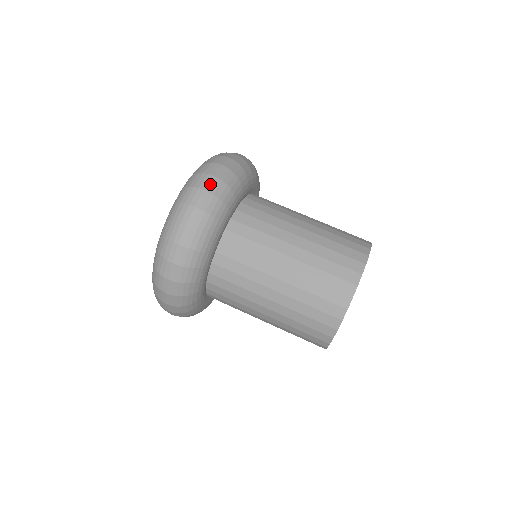
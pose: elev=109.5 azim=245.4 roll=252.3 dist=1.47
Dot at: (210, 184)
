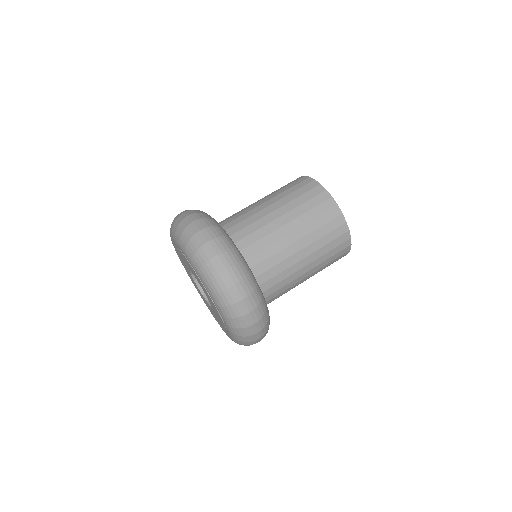
Dot at: (249, 305)
